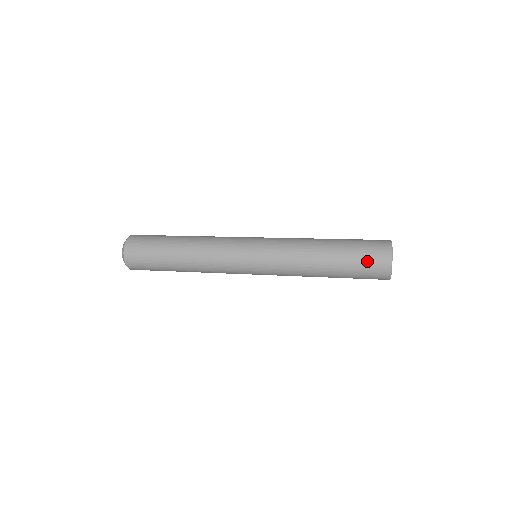
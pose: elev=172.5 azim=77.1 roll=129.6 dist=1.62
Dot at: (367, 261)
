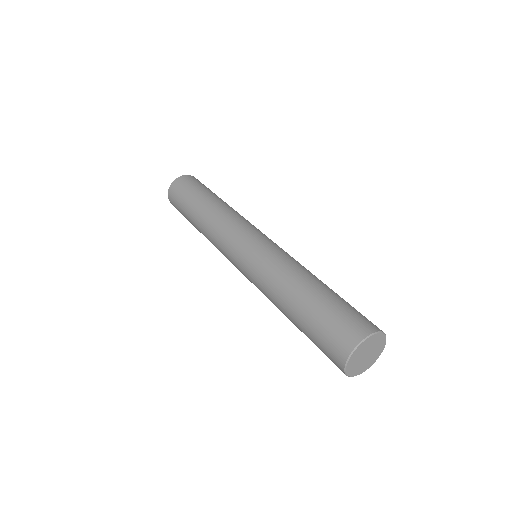
Dot at: occluded
